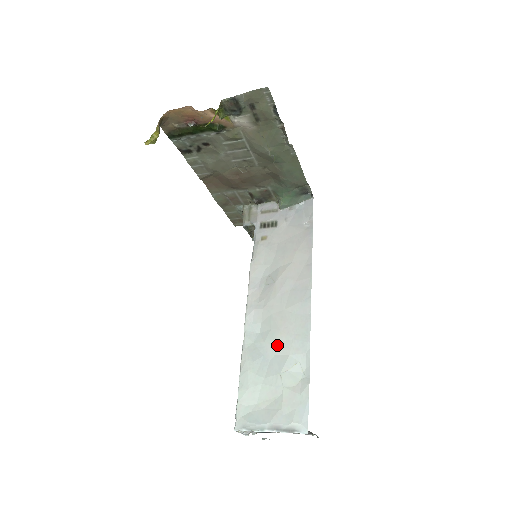
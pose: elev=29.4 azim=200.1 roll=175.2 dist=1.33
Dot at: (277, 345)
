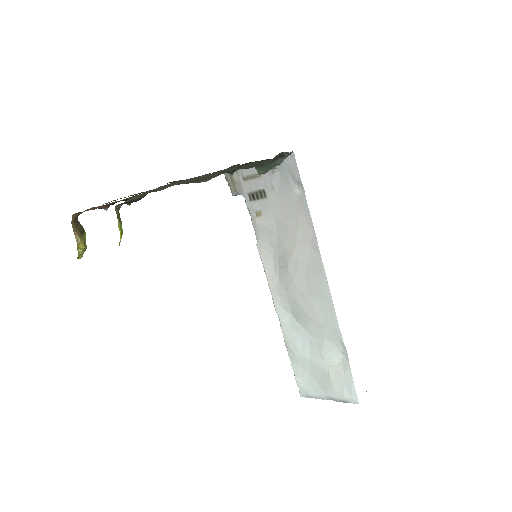
Dot at: (311, 329)
